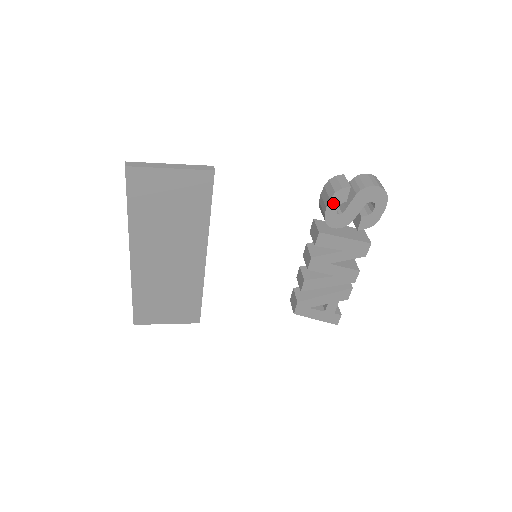
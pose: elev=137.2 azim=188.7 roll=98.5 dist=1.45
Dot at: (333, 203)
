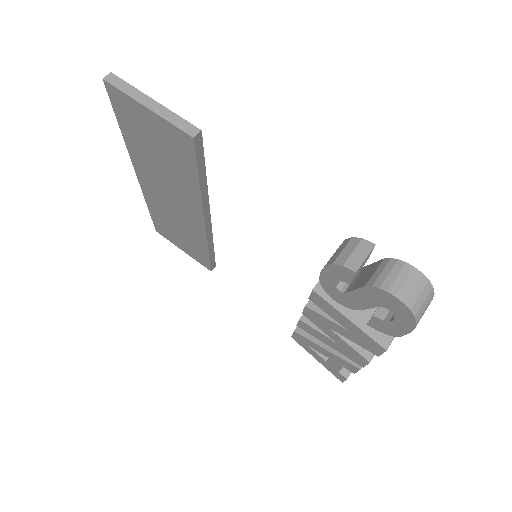
Dot at: (331, 273)
